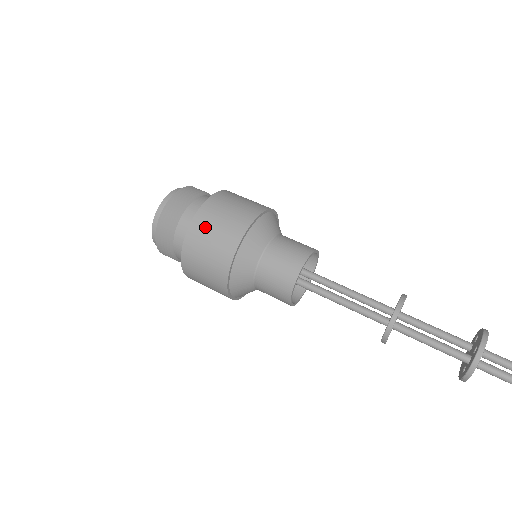
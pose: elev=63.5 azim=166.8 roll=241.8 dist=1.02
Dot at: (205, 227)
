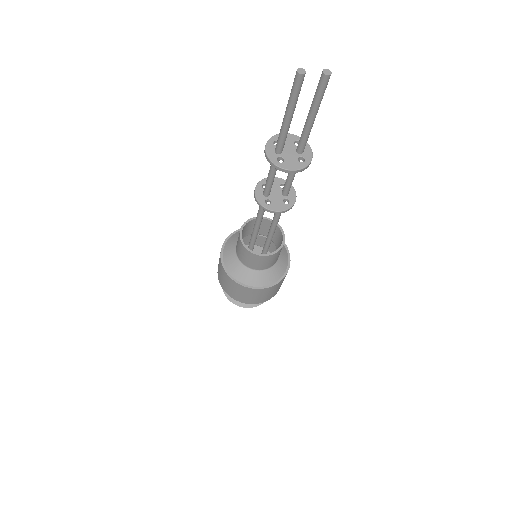
Dot at: occluded
